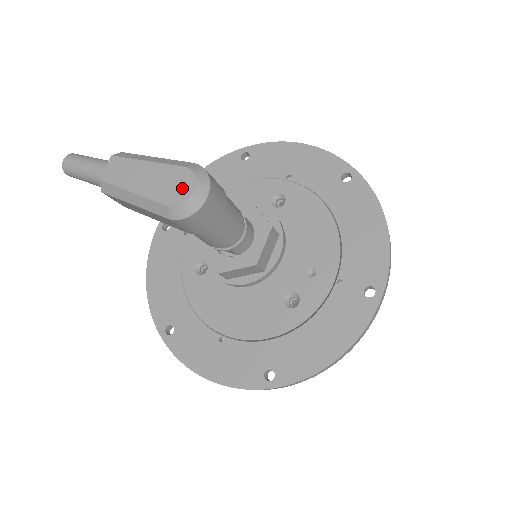
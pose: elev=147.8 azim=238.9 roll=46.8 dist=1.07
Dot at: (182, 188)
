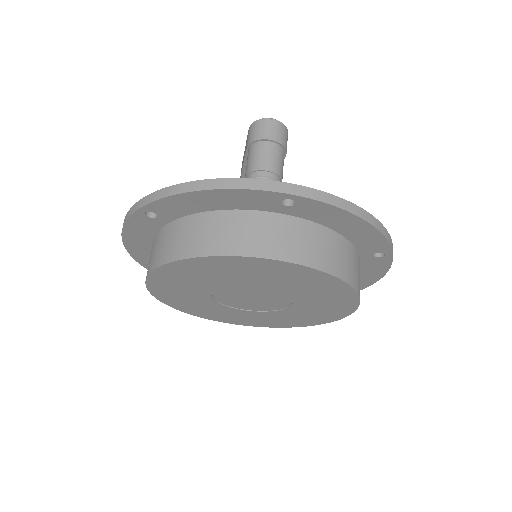
Dot at: occluded
